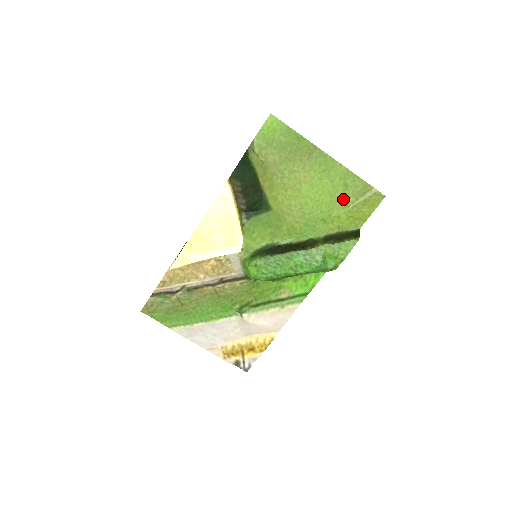
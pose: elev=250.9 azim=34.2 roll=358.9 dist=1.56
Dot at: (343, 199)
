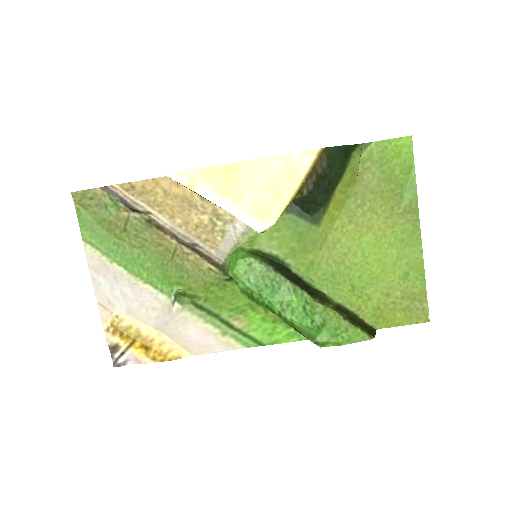
Dot at: (391, 285)
